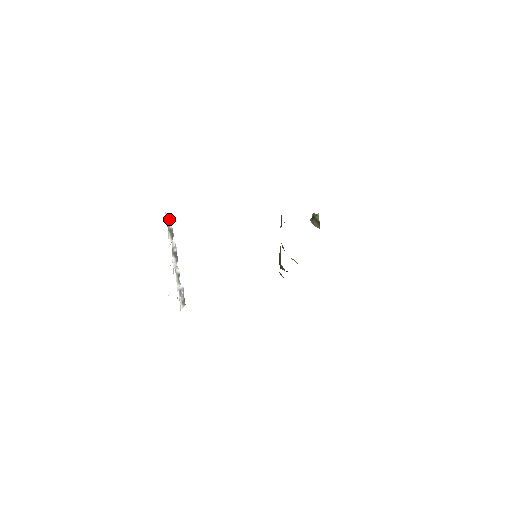
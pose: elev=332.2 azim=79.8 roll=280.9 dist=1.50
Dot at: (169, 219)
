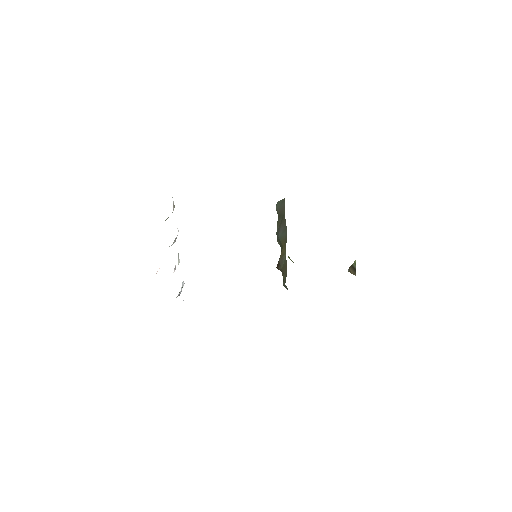
Dot at: (173, 202)
